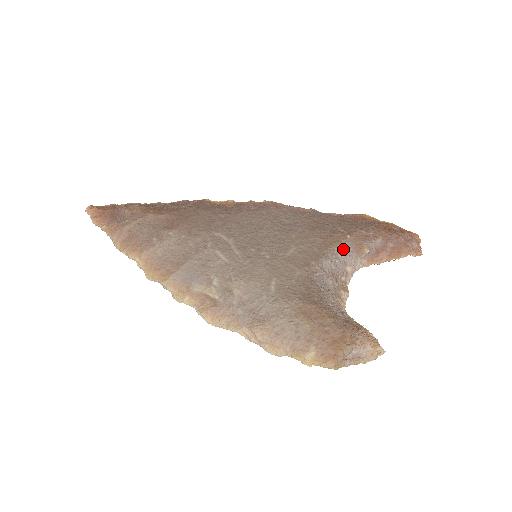
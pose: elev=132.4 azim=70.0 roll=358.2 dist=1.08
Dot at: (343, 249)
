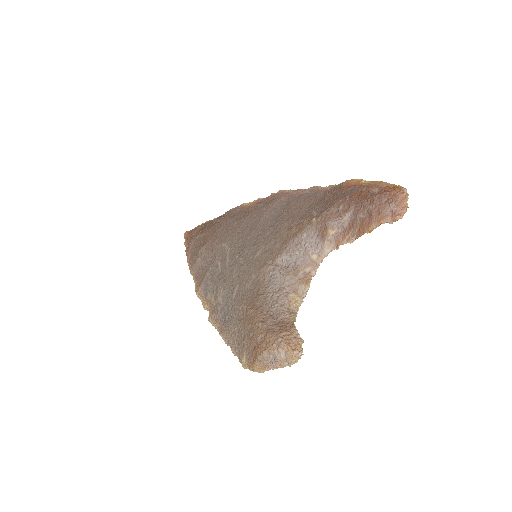
Dot at: (306, 237)
